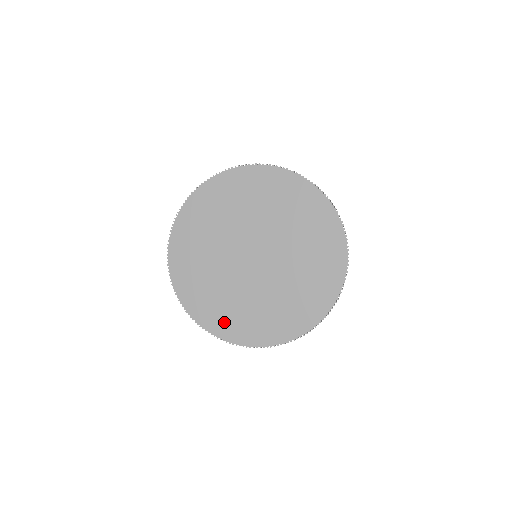
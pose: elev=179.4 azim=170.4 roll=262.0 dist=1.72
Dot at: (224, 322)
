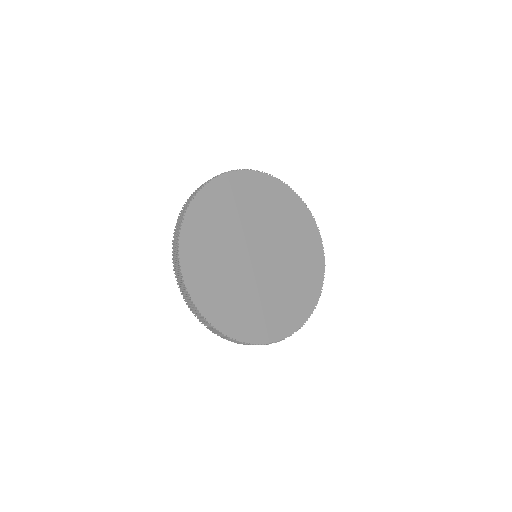
Dot at: (289, 317)
